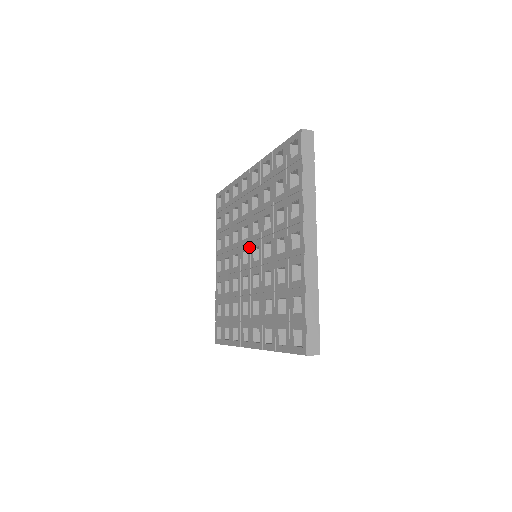
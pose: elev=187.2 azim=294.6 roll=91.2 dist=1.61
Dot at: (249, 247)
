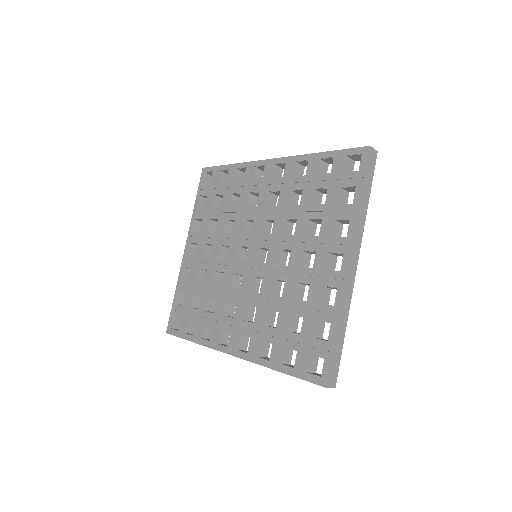
Dot at: (251, 245)
